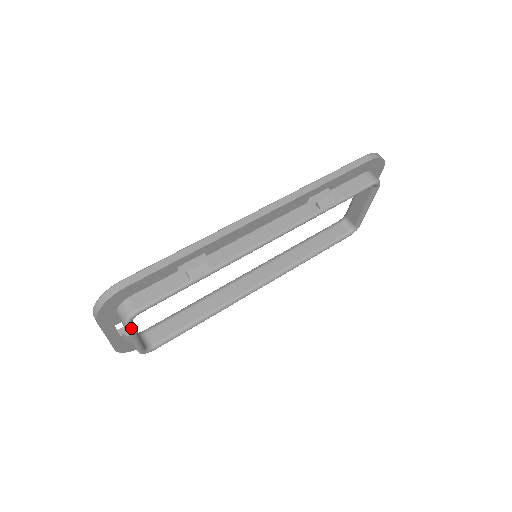
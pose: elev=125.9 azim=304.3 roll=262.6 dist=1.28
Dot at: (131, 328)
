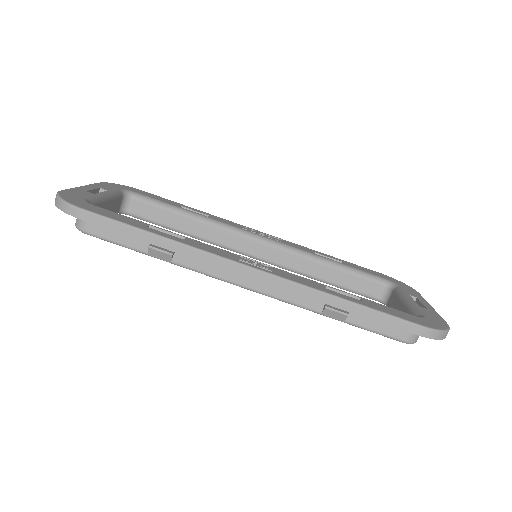
Dot at: occluded
